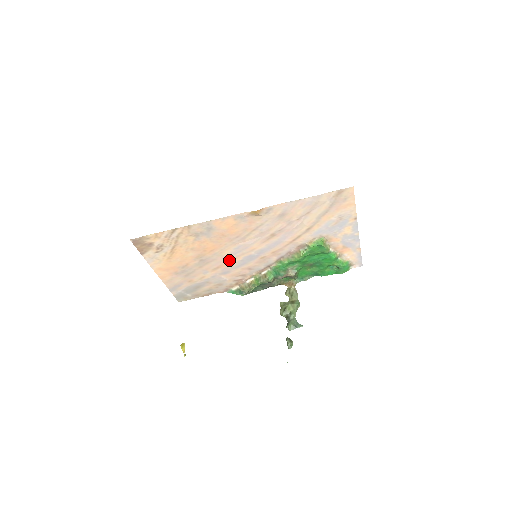
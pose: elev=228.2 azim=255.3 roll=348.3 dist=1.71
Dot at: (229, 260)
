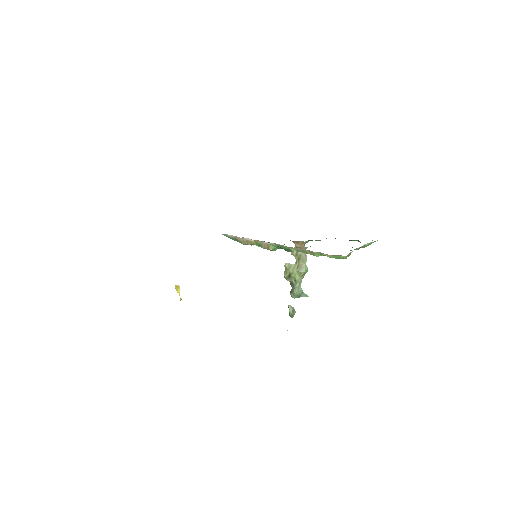
Dot at: occluded
